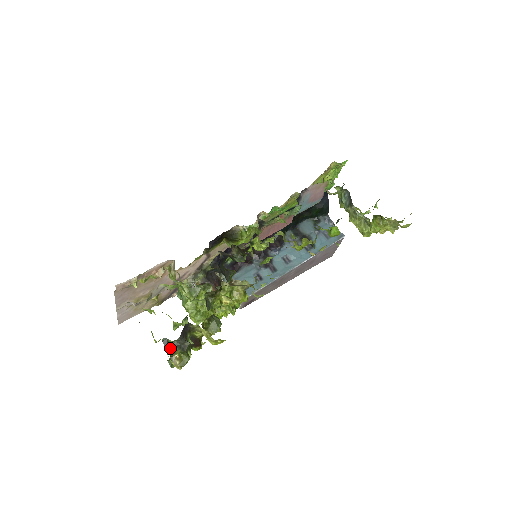
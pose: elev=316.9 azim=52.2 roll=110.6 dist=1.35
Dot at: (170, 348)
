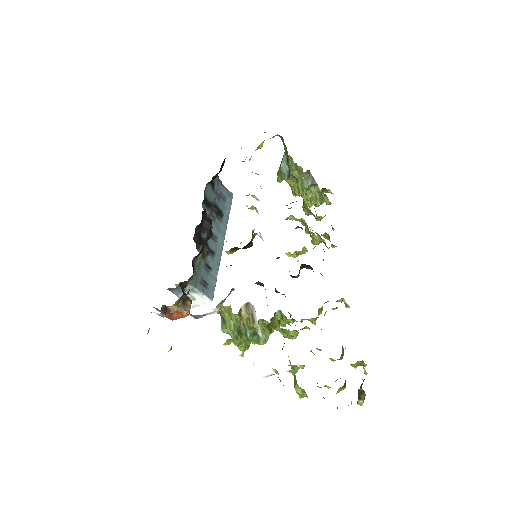
Dot at: (360, 395)
